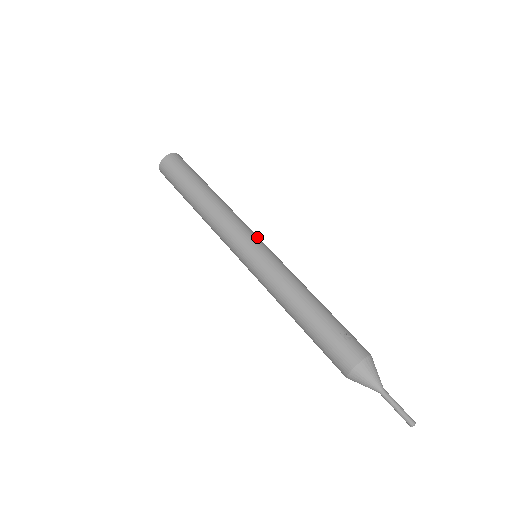
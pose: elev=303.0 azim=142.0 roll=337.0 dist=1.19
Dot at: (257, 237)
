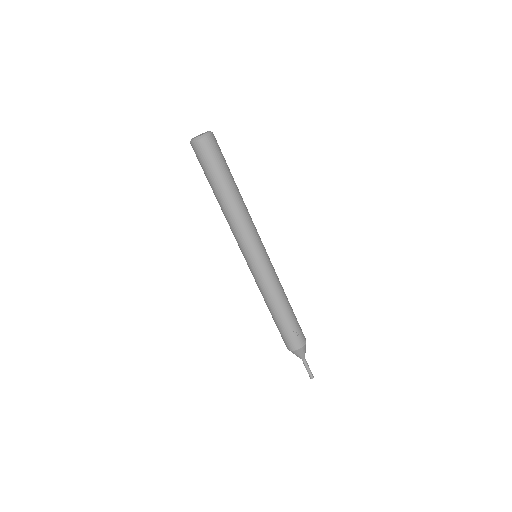
Dot at: (261, 246)
